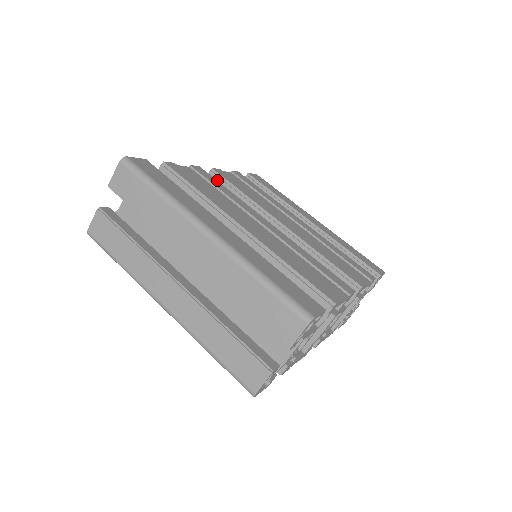
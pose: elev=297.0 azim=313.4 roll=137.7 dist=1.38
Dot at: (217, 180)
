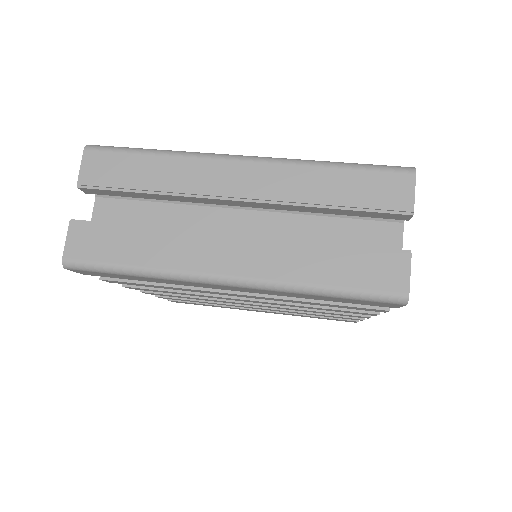
Dot at: occluded
